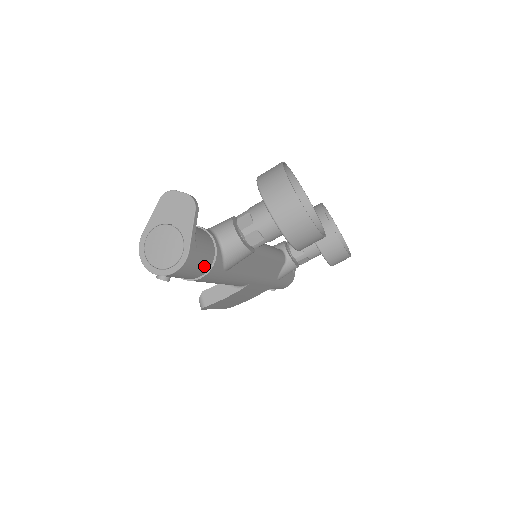
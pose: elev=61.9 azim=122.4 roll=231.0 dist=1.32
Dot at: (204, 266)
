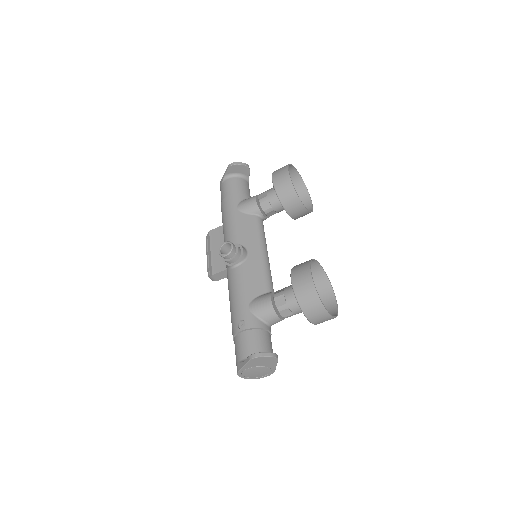
Dot at: occluded
